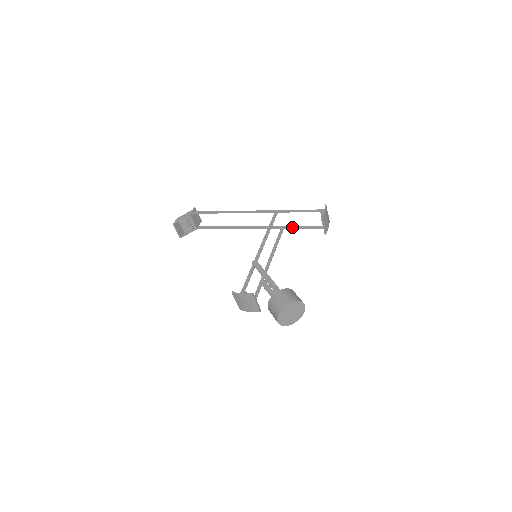
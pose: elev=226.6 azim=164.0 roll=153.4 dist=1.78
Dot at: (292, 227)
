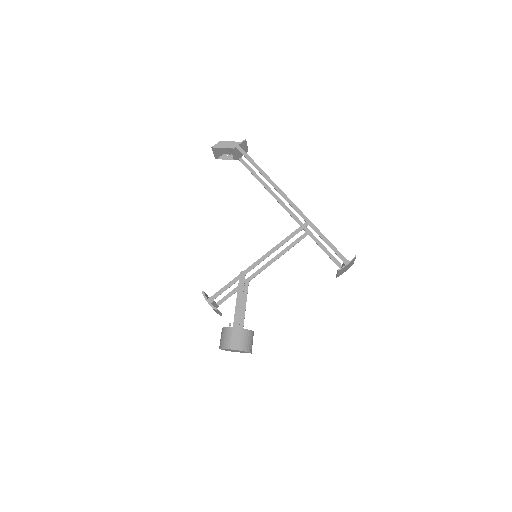
Dot at: (317, 240)
